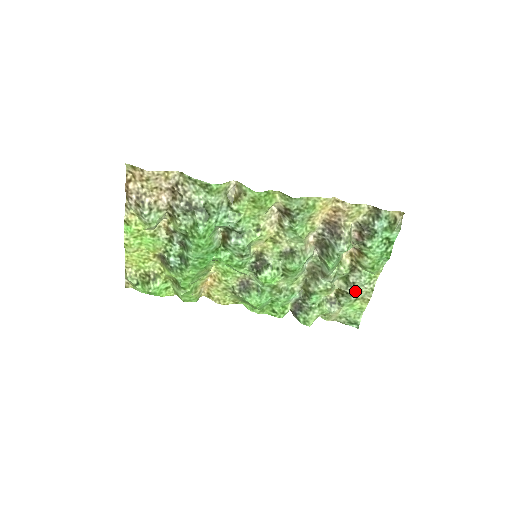
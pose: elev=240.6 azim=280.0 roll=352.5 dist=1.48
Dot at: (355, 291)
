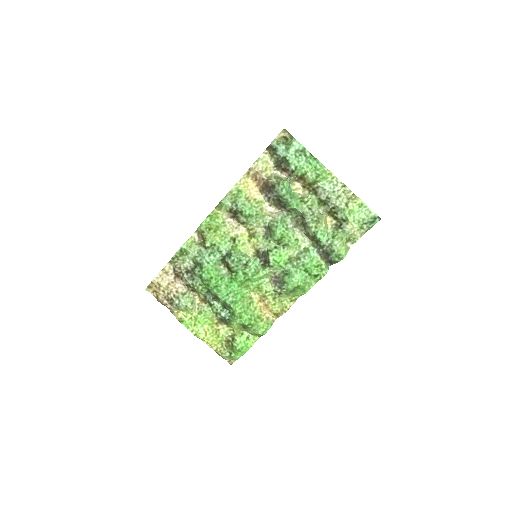
Dot at: (335, 201)
